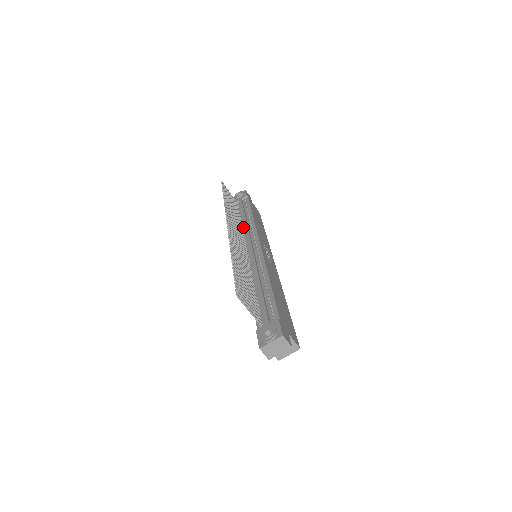
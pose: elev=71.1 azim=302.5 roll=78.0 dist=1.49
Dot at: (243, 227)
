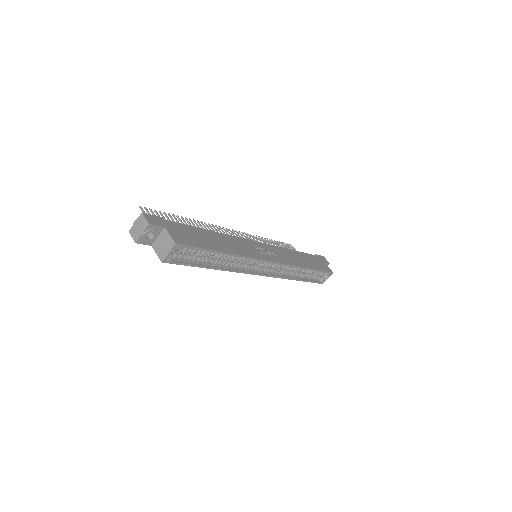
Dot at: occluded
